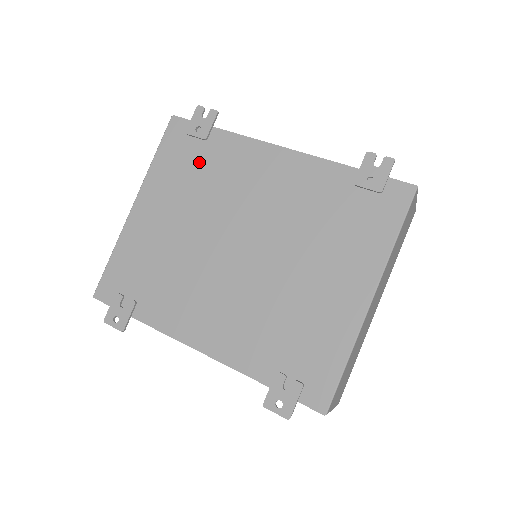
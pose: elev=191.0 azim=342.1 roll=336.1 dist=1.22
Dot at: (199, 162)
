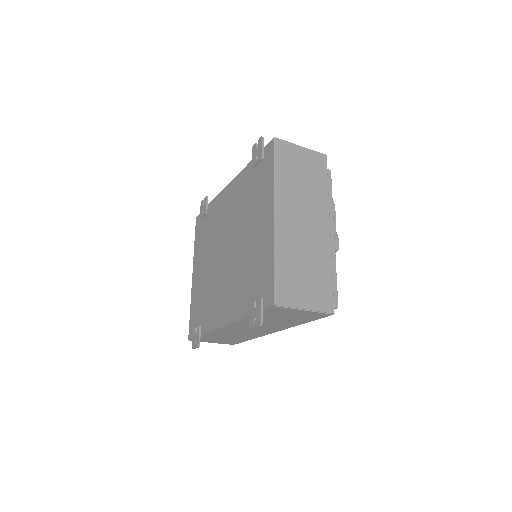
Dot at: (207, 227)
